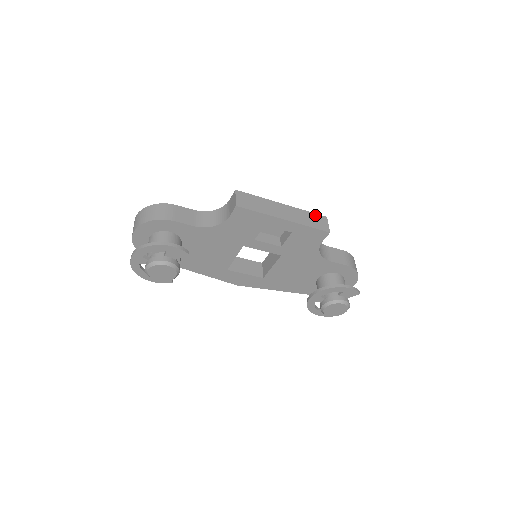
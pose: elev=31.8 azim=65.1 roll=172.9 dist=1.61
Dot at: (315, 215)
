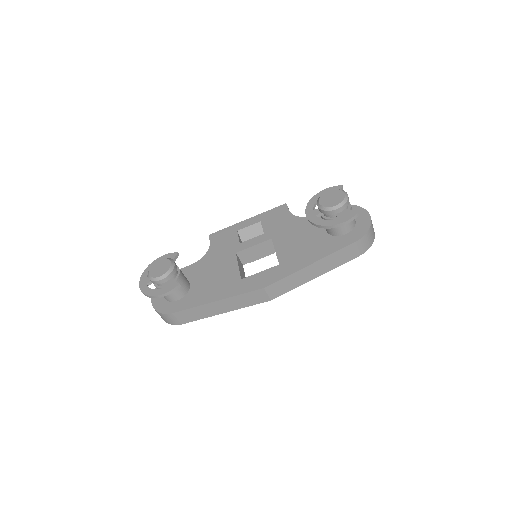
Dot at: occluded
